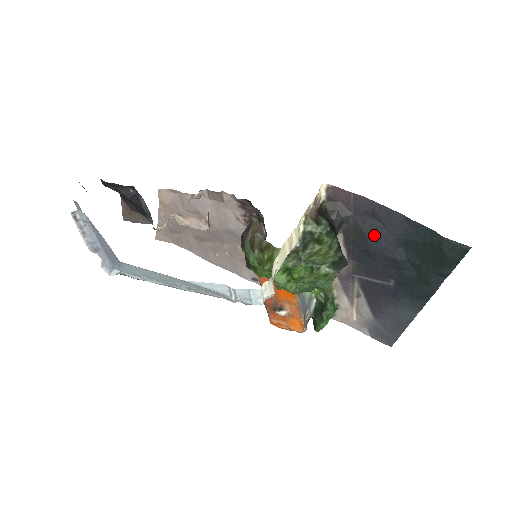
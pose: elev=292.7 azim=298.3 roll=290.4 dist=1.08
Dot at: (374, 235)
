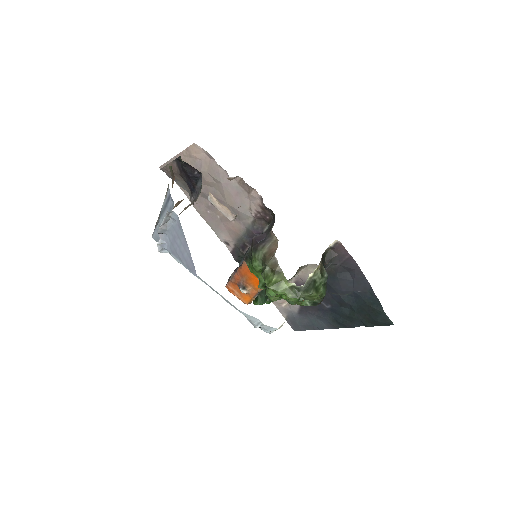
Dot at: (342, 282)
